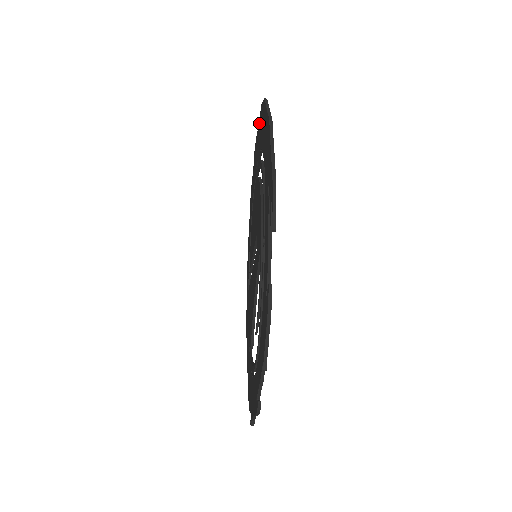
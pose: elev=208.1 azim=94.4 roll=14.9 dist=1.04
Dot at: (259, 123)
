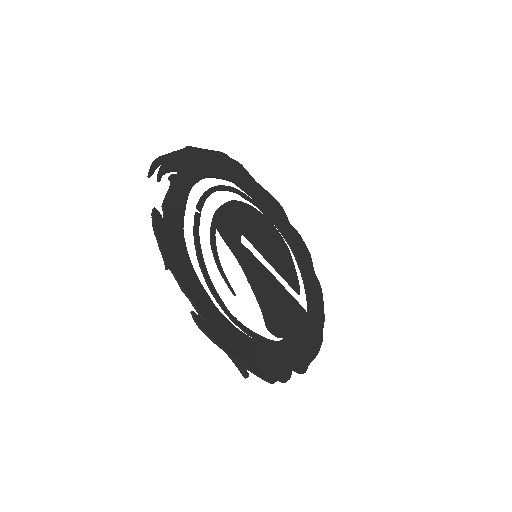
Dot at: (248, 178)
